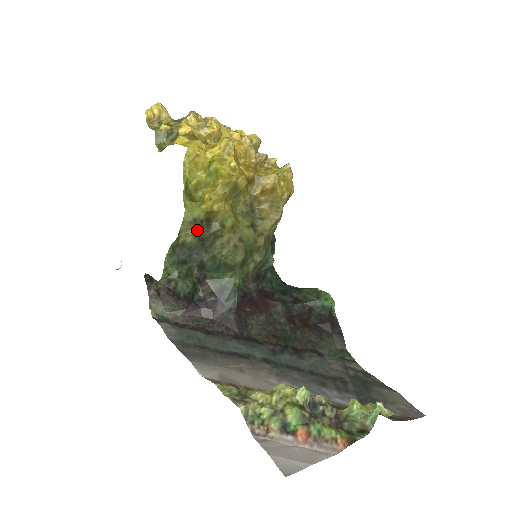
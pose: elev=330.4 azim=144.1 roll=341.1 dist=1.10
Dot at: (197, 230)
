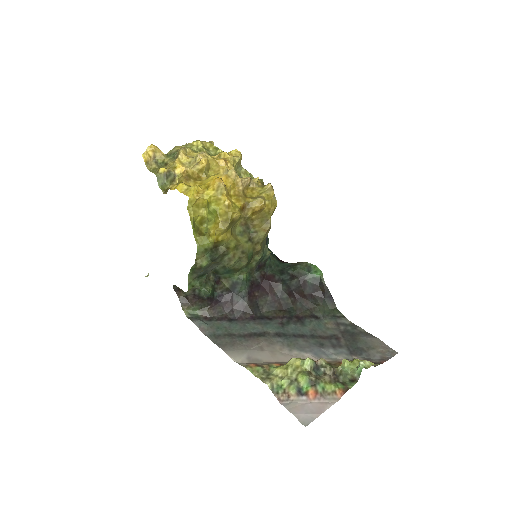
Dot at: (209, 255)
